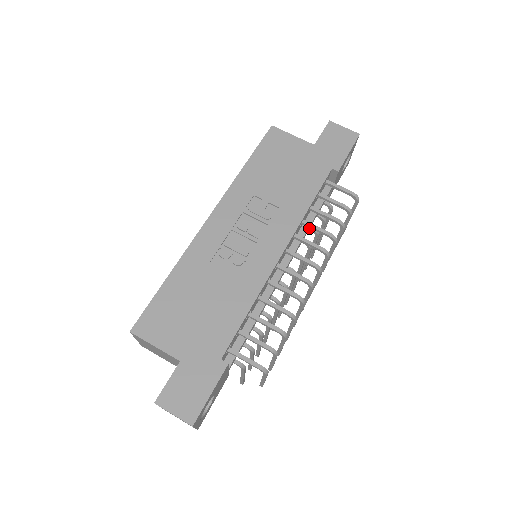
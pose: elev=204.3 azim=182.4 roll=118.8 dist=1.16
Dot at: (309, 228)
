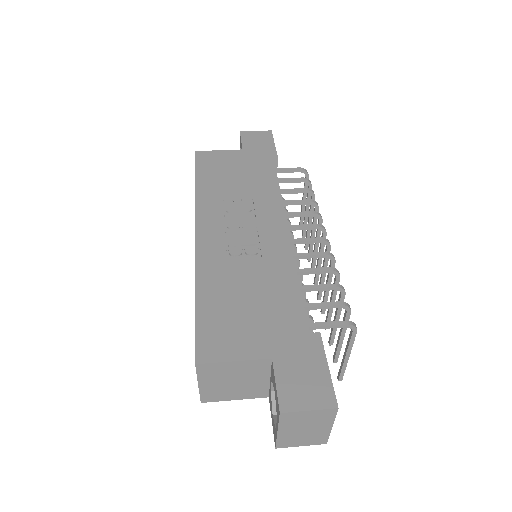
Dot at: occluded
